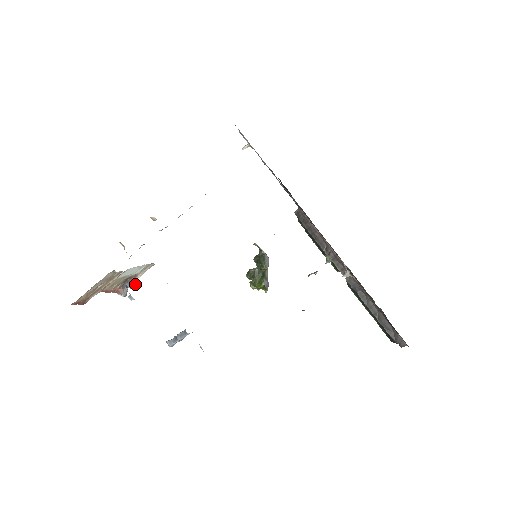
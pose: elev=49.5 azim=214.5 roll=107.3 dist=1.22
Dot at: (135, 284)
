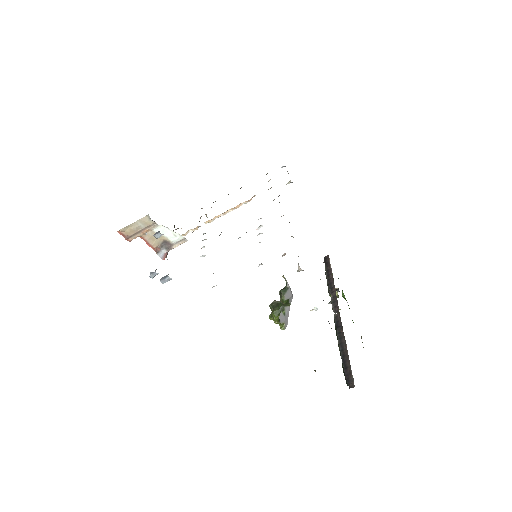
Dot at: (159, 235)
